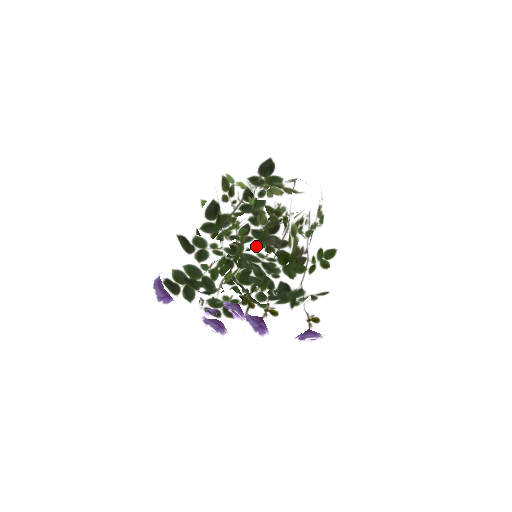
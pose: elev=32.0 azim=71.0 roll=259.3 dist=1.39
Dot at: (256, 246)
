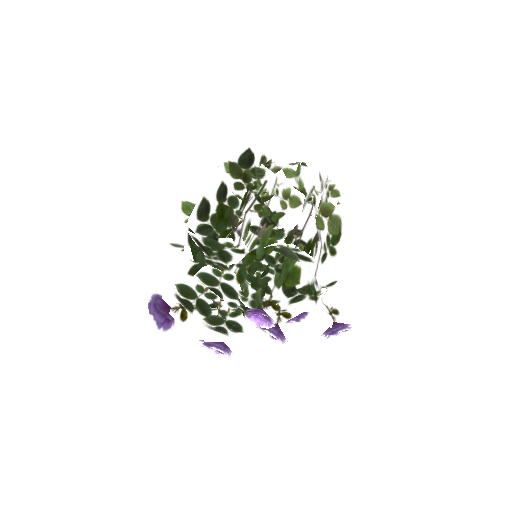
Dot at: occluded
